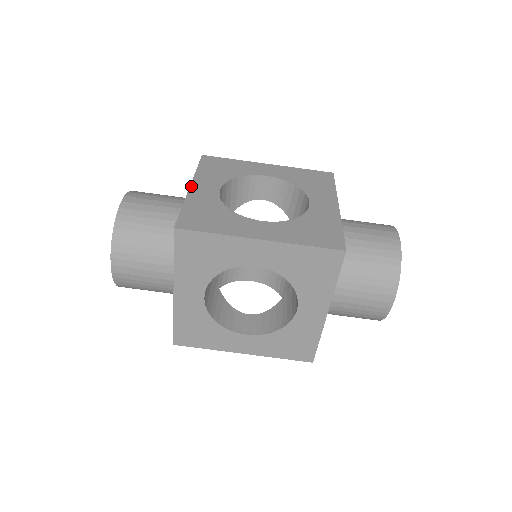
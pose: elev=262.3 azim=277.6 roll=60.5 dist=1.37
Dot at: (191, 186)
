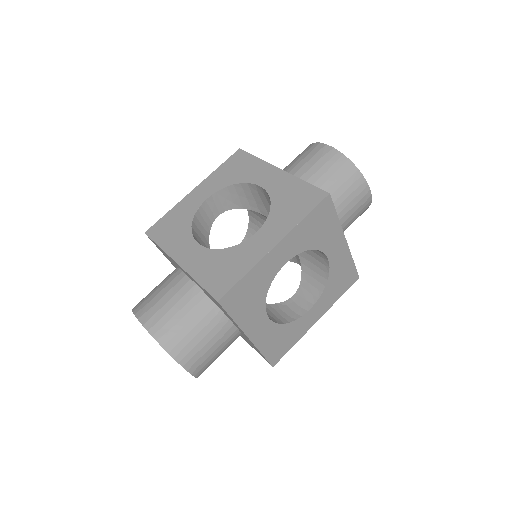
Dot at: (177, 262)
